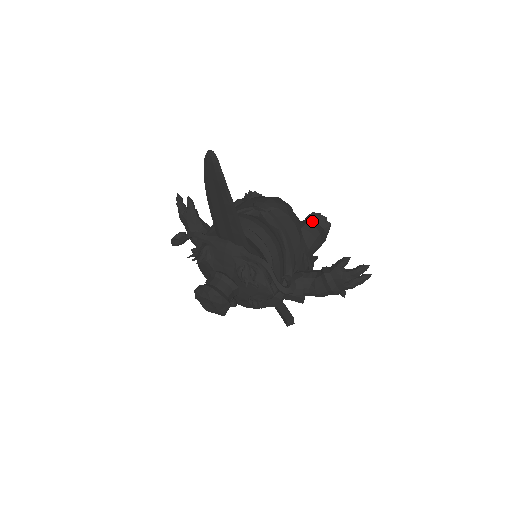
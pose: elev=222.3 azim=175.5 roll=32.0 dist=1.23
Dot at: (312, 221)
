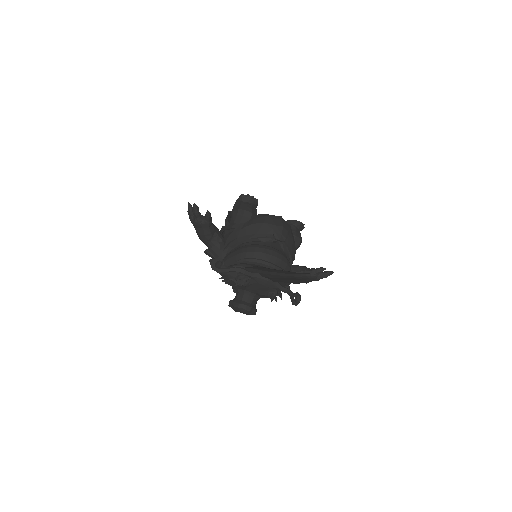
Dot at: (297, 230)
